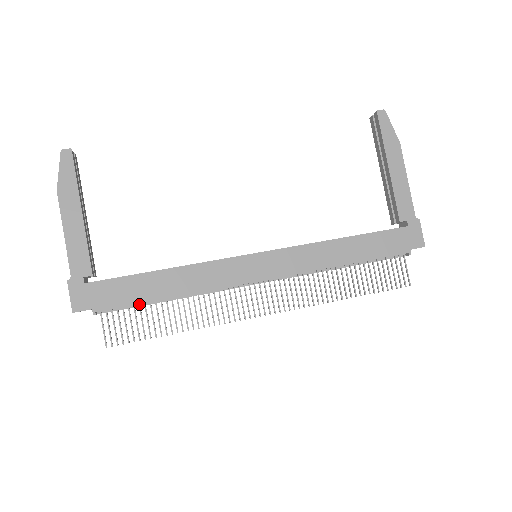
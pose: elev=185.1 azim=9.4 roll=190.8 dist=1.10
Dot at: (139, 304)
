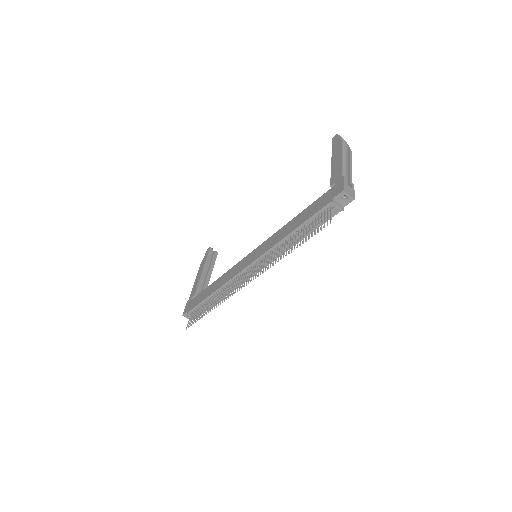
Dot at: (203, 303)
